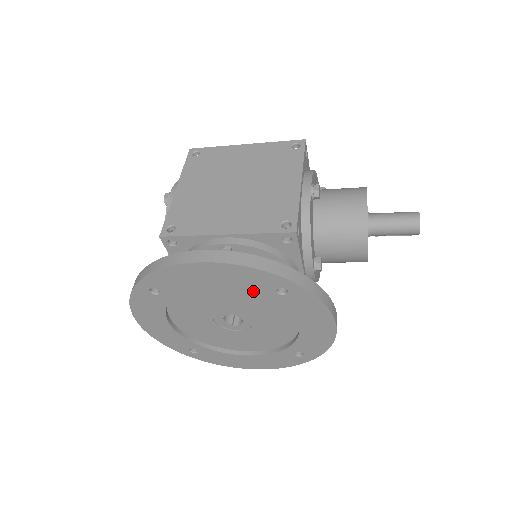
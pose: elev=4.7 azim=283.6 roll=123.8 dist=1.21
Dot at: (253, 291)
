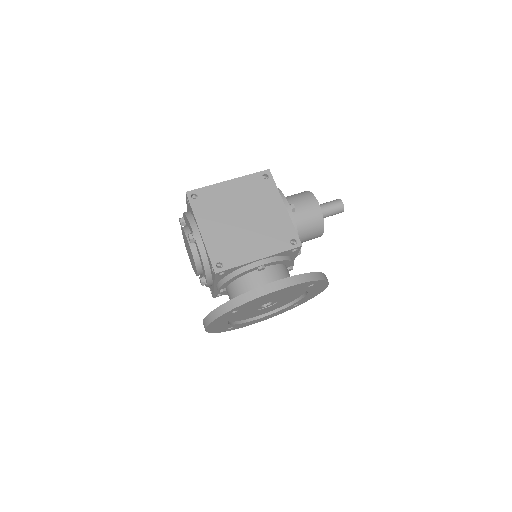
Dot at: occluded
